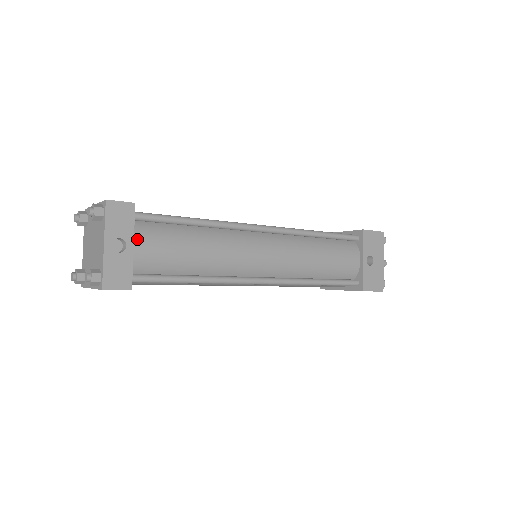
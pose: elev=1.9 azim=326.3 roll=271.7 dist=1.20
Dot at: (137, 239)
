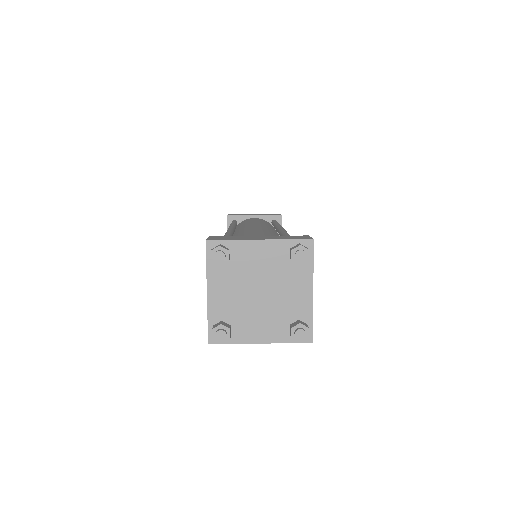
Dot at: occluded
